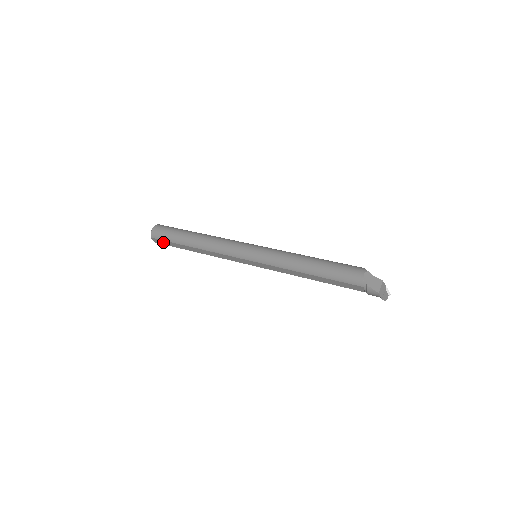
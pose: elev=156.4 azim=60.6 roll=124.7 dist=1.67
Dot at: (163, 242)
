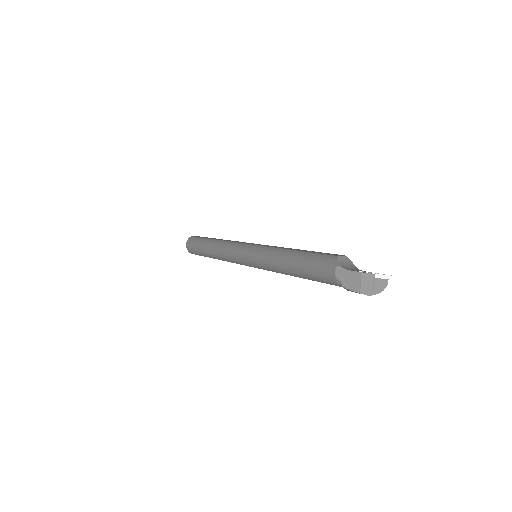
Dot at: occluded
